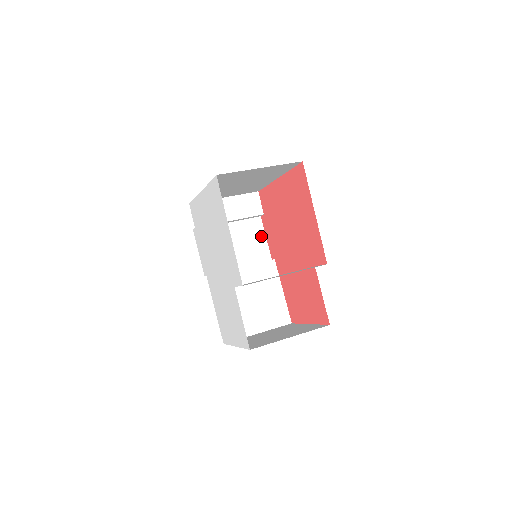
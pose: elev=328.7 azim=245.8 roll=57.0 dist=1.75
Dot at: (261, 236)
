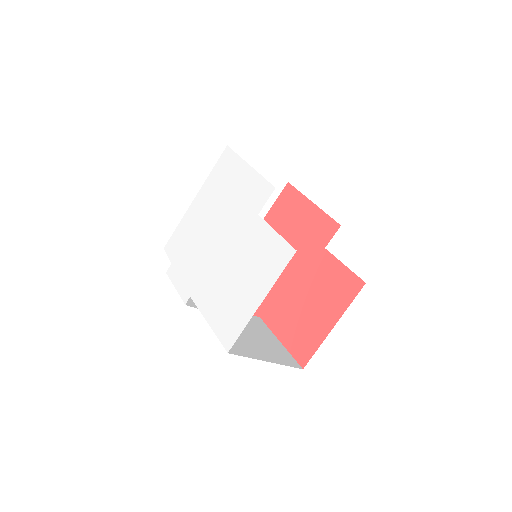
Dot at: occluded
